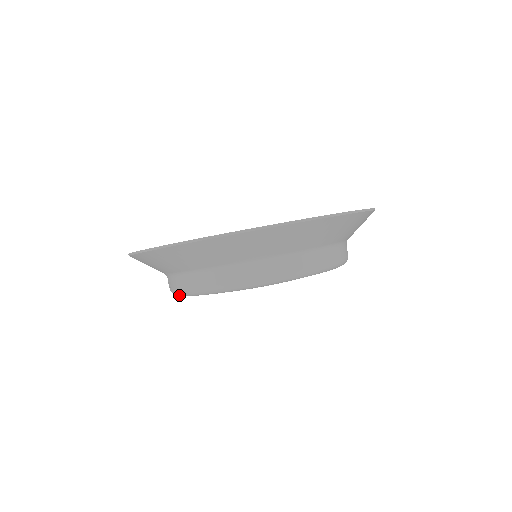
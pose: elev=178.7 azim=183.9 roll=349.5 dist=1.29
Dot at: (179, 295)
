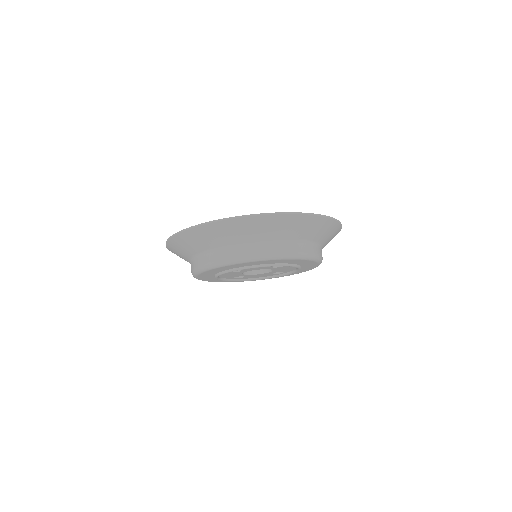
Dot at: occluded
